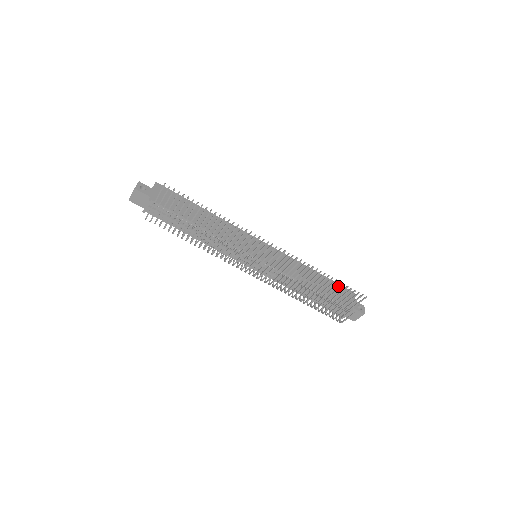
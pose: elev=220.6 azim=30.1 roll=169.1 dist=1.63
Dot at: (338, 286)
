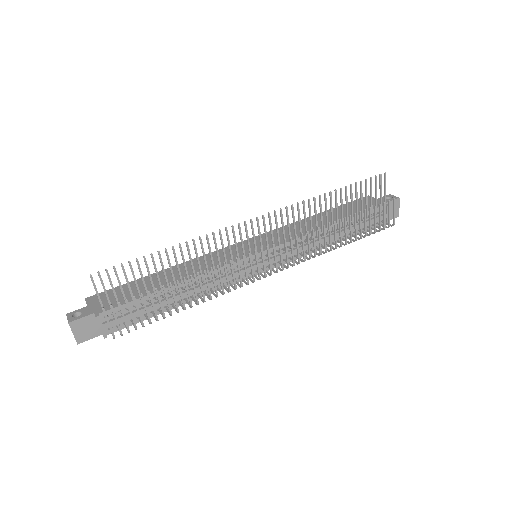
Dot at: (350, 204)
